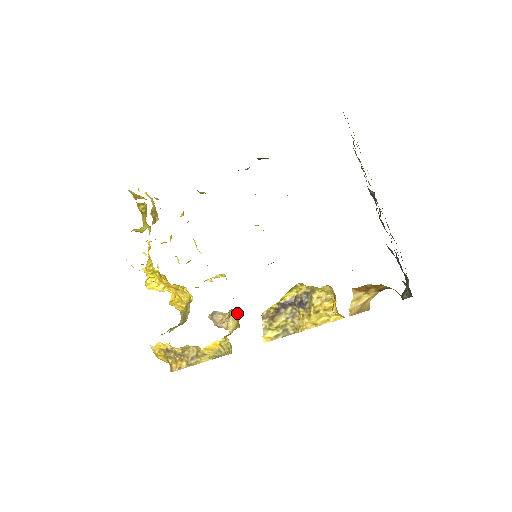
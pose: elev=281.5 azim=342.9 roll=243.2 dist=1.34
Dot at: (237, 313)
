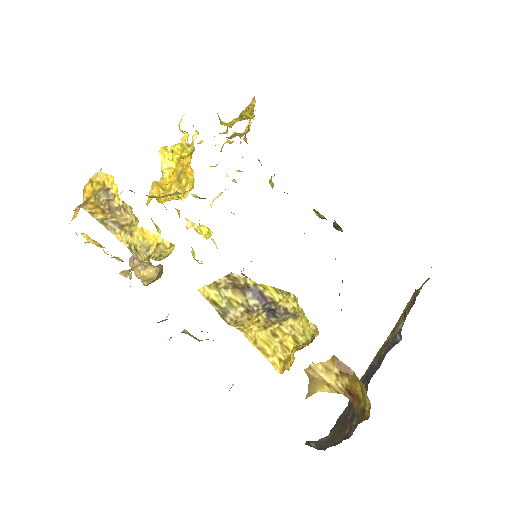
Dot at: occluded
